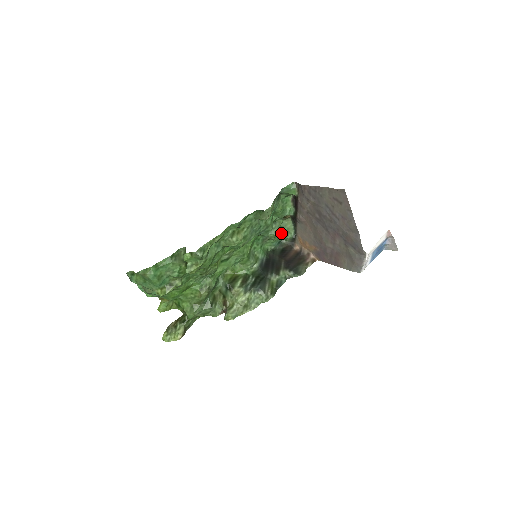
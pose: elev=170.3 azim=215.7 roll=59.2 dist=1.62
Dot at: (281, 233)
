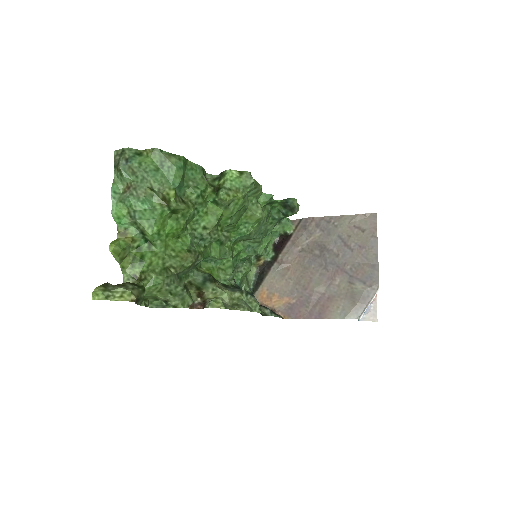
Dot at: (244, 278)
